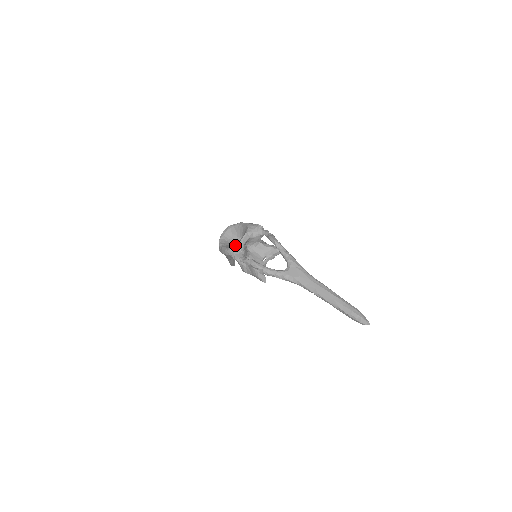
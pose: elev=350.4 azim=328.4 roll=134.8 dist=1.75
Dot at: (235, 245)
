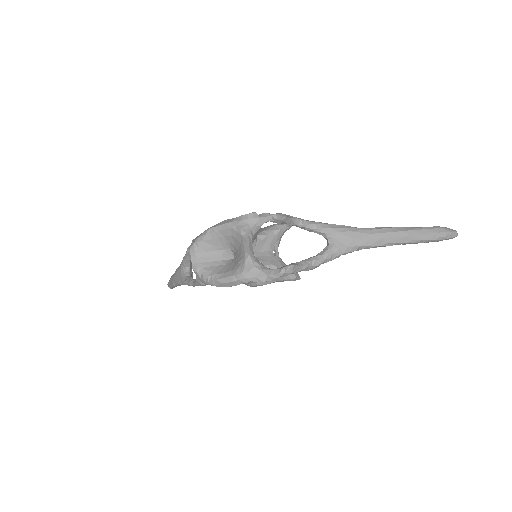
Dot at: (246, 264)
